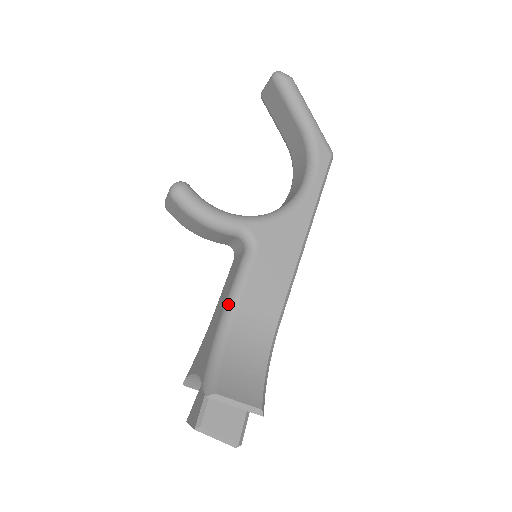
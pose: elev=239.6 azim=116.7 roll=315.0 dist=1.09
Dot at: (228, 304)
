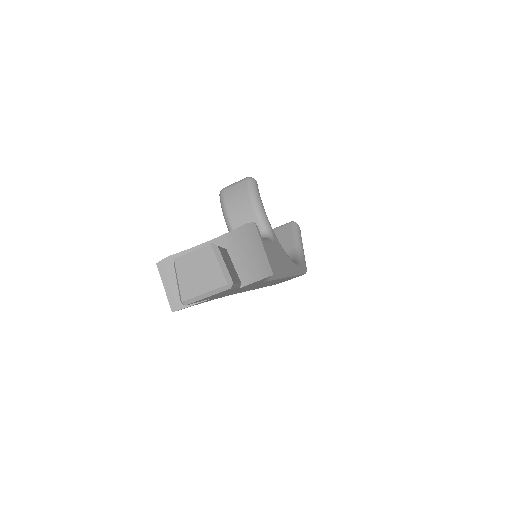
Dot at: occluded
